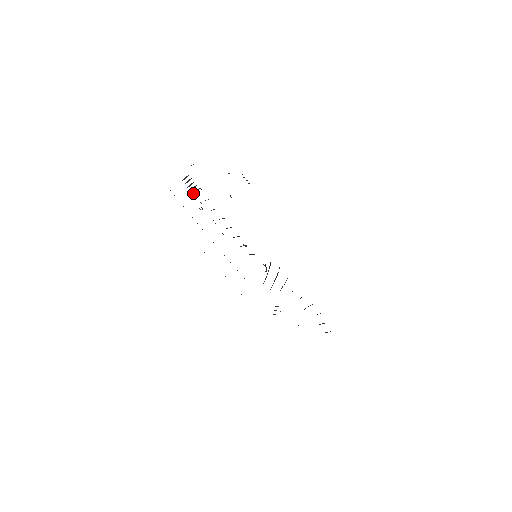
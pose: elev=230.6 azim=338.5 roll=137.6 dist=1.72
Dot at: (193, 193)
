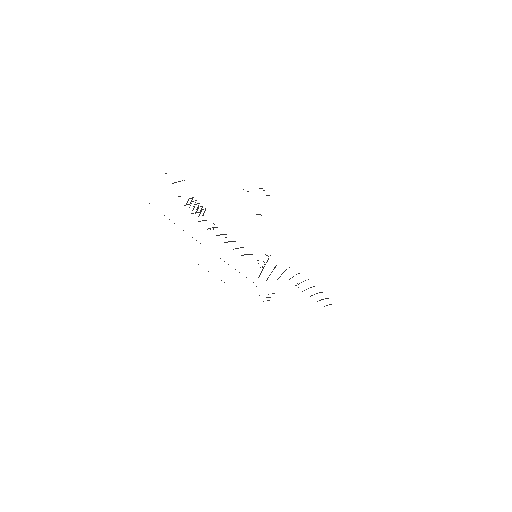
Dot at: (199, 215)
